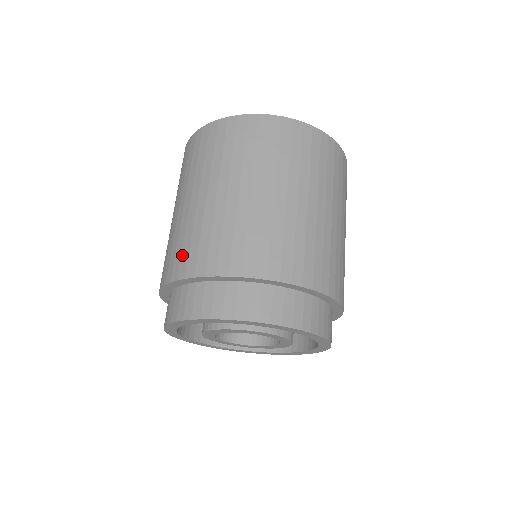
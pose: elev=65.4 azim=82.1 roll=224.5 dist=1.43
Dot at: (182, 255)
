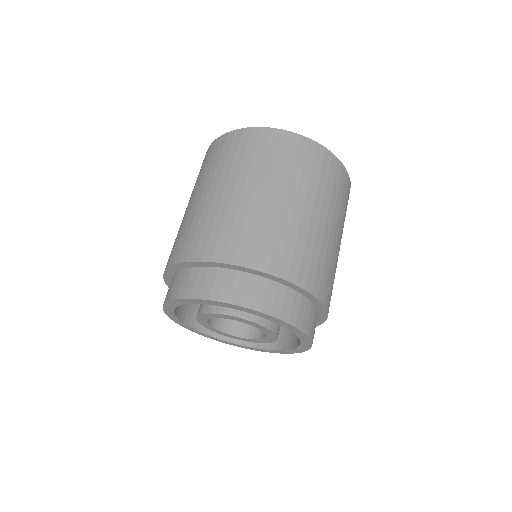
Dot at: (230, 241)
